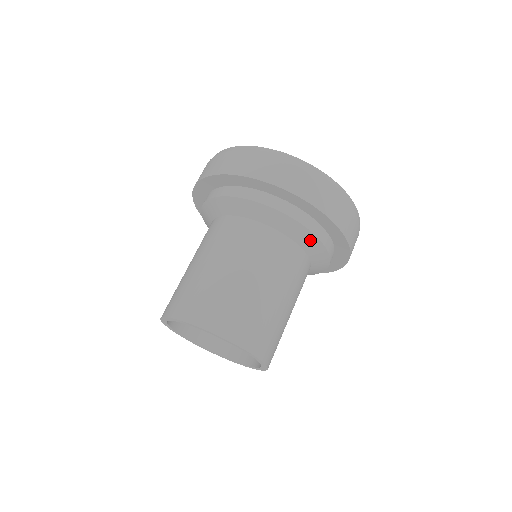
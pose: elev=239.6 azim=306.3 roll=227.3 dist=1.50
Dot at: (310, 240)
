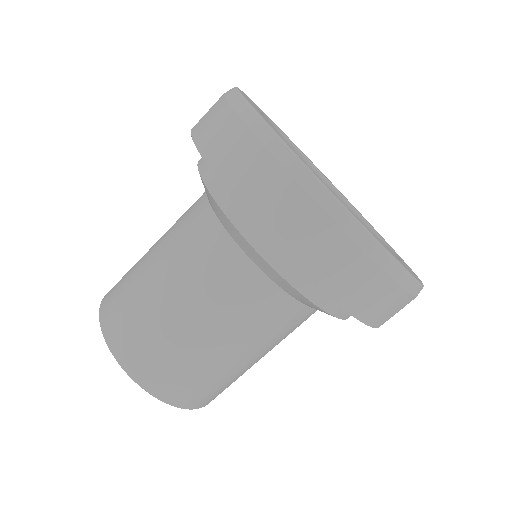
Dot at: (312, 305)
